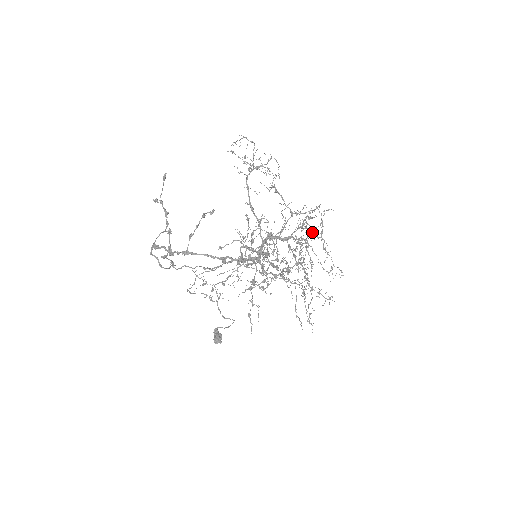
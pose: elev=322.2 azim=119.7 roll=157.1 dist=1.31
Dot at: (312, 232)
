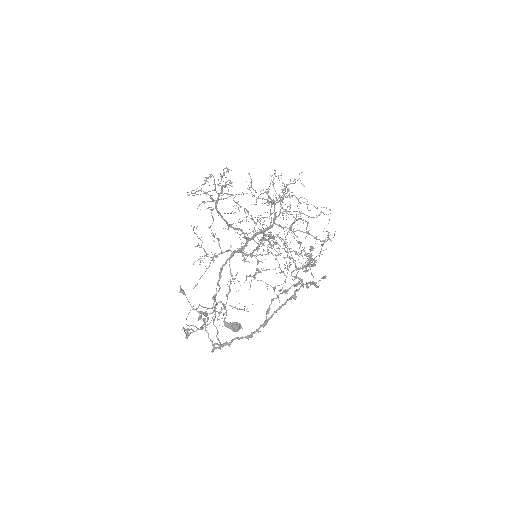
Dot at: (280, 197)
